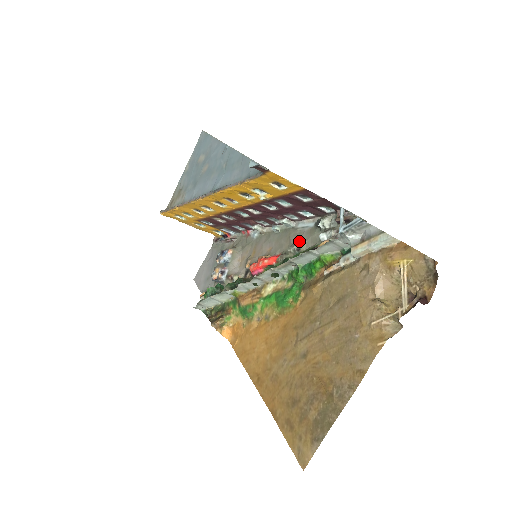
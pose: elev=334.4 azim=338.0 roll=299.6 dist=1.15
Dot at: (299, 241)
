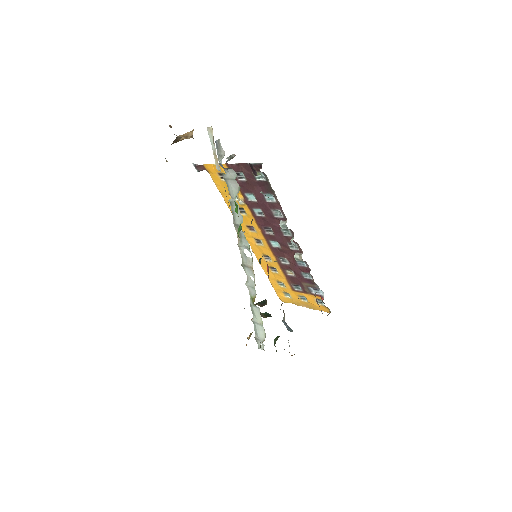
Dot at: occluded
